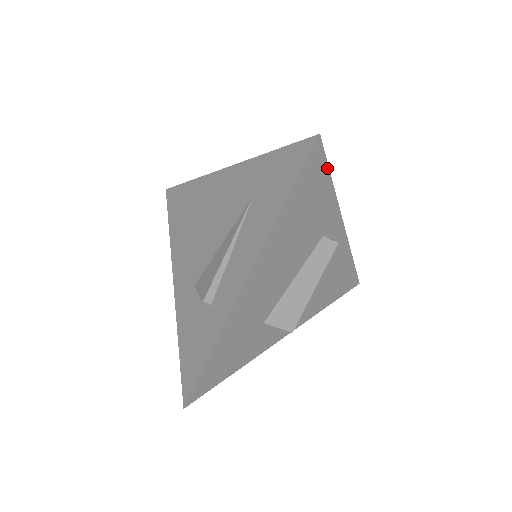
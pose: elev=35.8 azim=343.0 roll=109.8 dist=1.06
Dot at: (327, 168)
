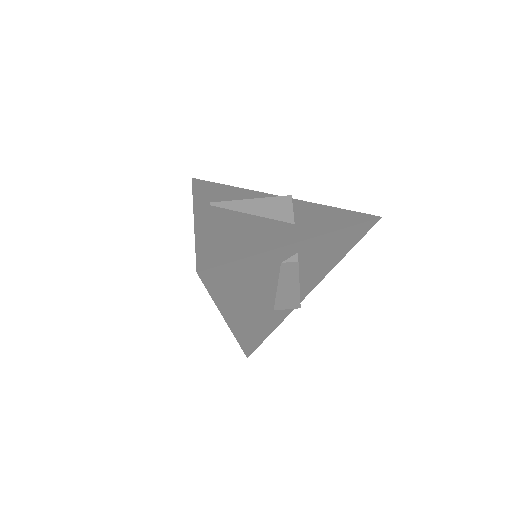
Dot at: (231, 263)
